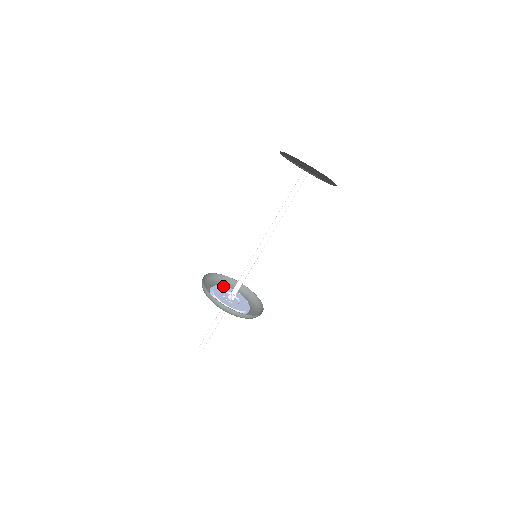
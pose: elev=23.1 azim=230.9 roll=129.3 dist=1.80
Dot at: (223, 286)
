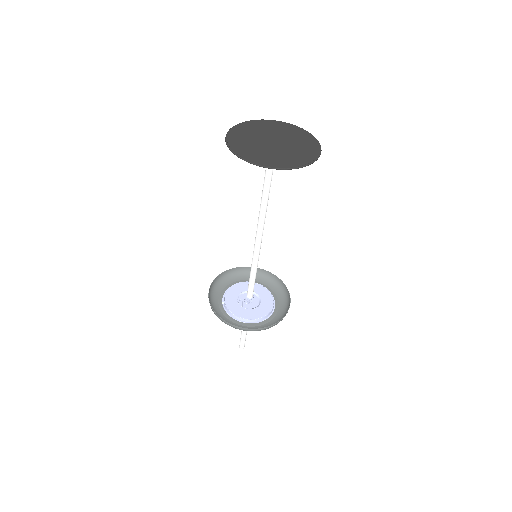
Dot at: (246, 283)
